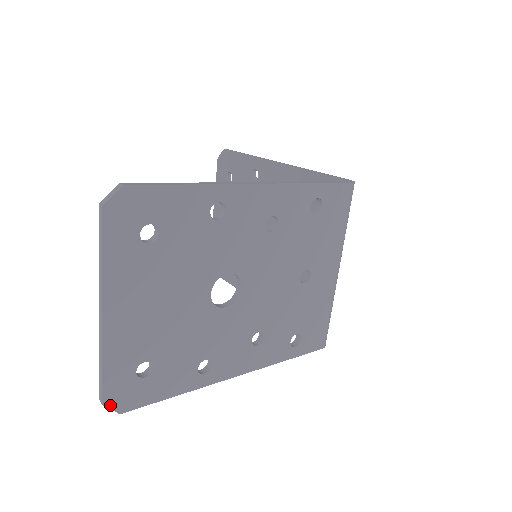
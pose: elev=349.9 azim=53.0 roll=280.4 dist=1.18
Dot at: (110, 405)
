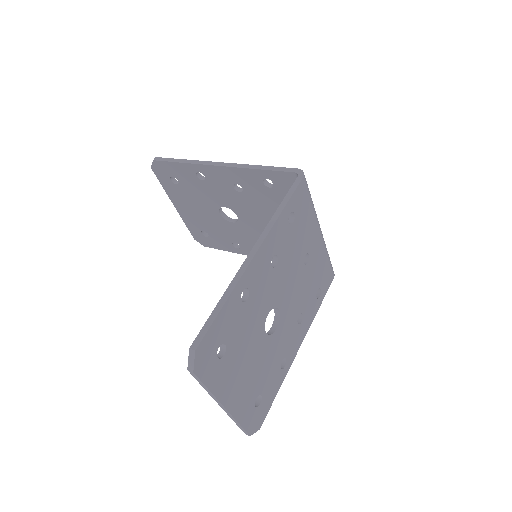
Dot at: (253, 432)
